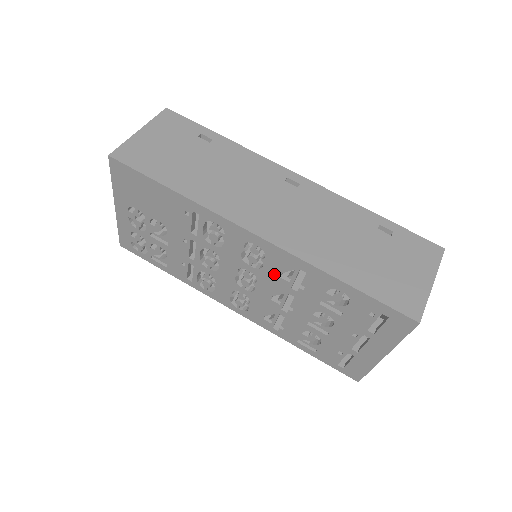
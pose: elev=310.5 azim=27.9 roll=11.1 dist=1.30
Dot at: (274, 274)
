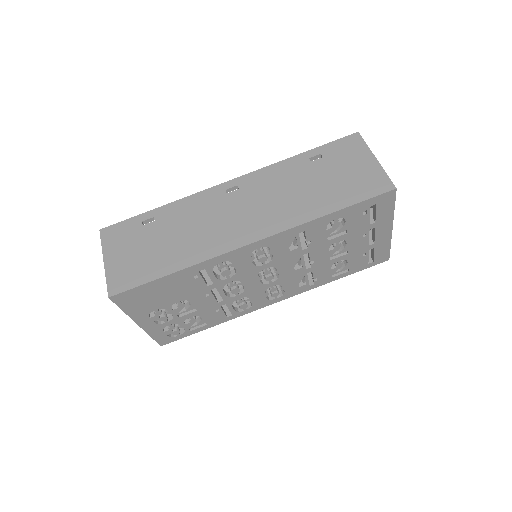
Dot at: (284, 253)
